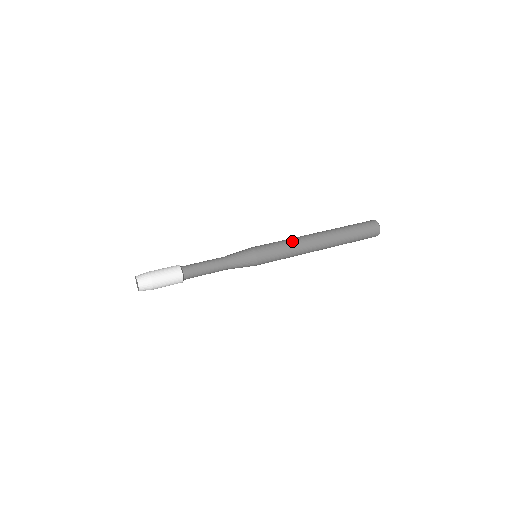
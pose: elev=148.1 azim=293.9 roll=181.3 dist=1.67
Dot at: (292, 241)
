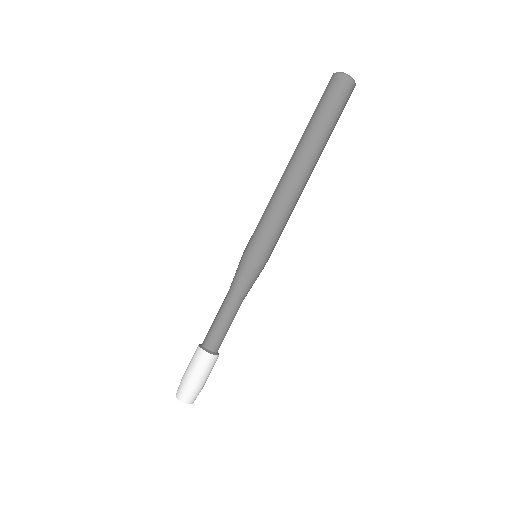
Dot at: (285, 210)
